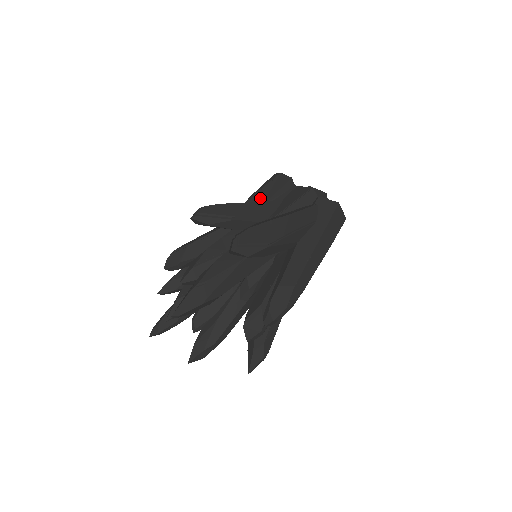
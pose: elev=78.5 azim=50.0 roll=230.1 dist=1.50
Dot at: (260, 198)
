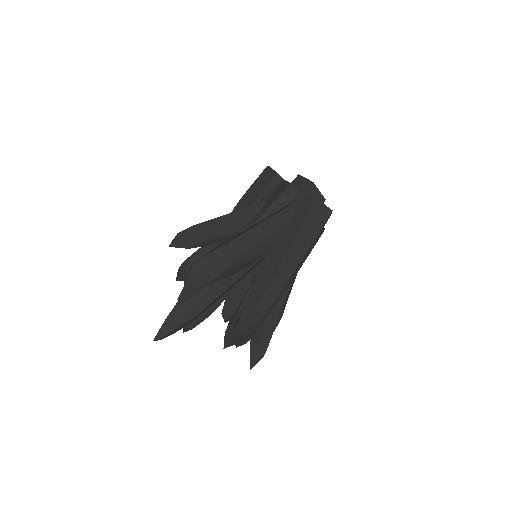
Dot at: (246, 202)
